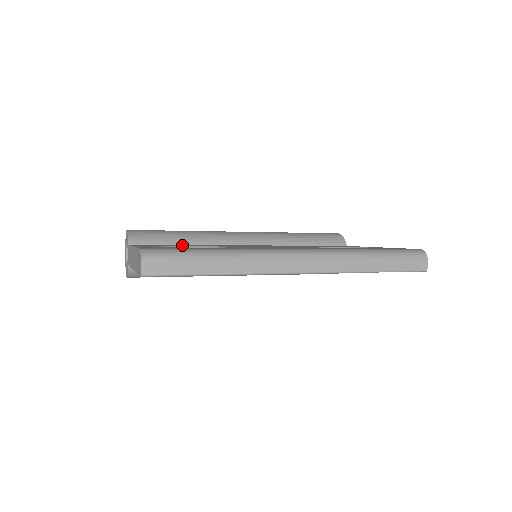
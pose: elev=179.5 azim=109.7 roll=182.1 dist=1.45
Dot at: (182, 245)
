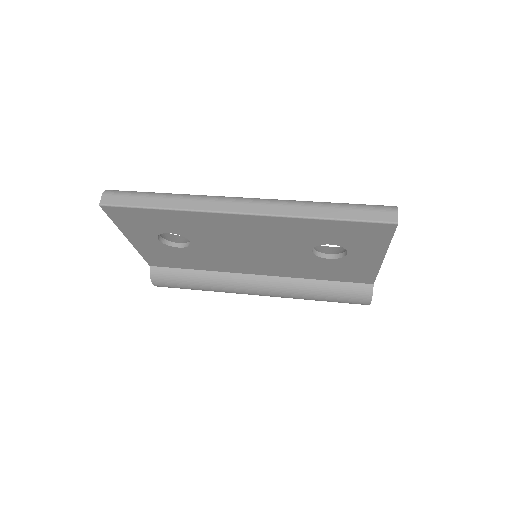
Dot at: occluded
